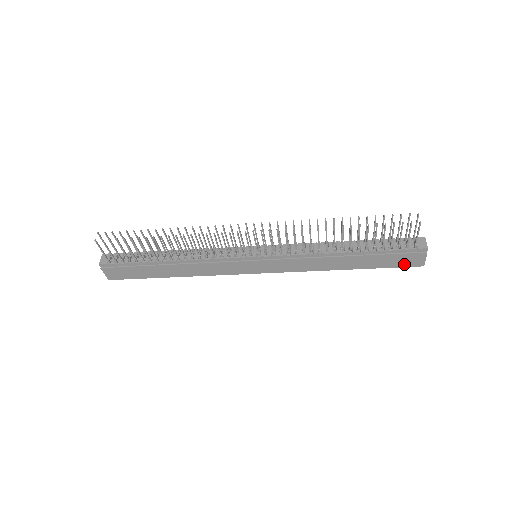
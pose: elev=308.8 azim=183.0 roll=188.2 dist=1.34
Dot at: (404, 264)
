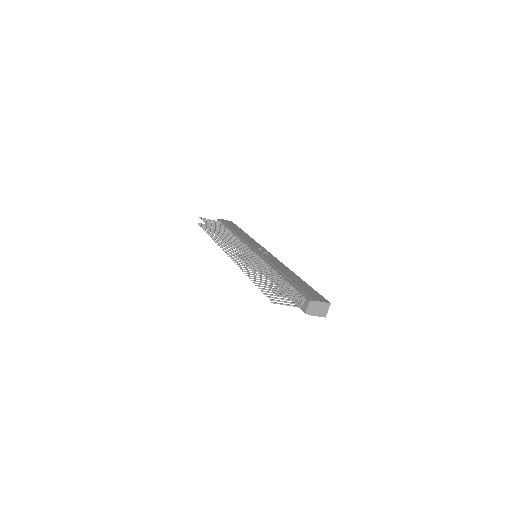
Dot at: occluded
